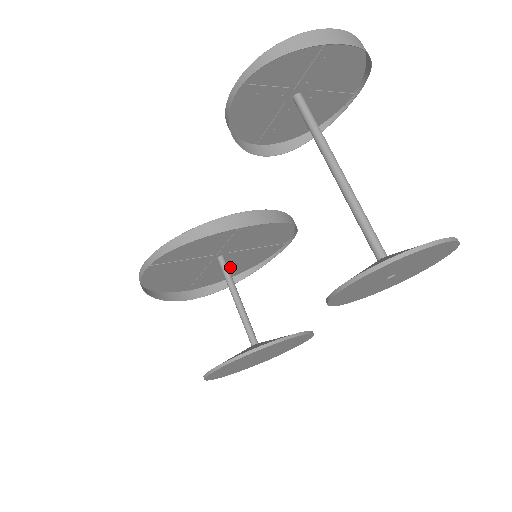
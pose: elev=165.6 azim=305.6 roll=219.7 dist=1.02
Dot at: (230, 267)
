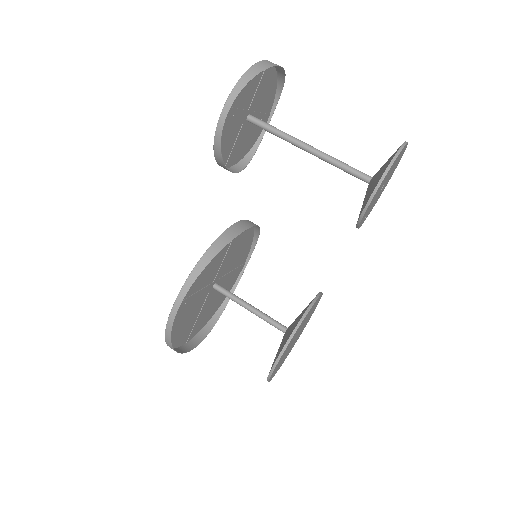
Dot at: (214, 302)
